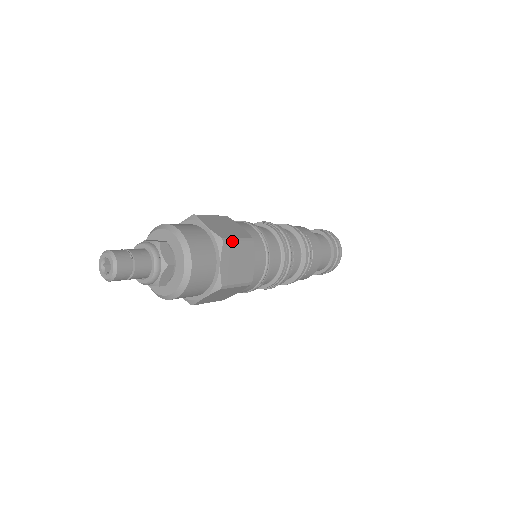
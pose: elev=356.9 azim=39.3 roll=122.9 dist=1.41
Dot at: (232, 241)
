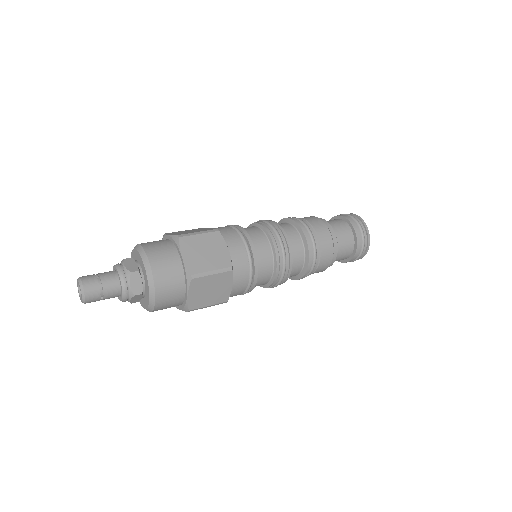
Dot at: (190, 235)
